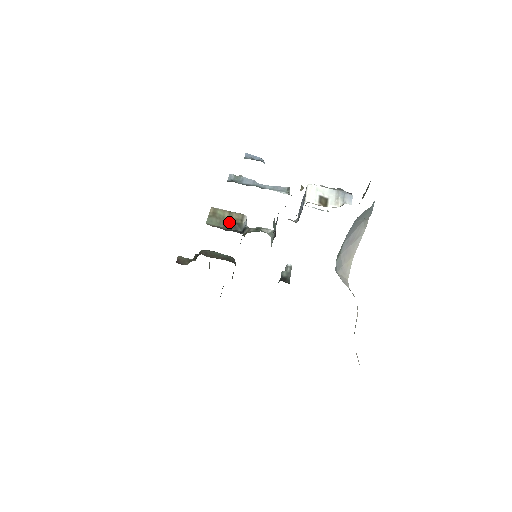
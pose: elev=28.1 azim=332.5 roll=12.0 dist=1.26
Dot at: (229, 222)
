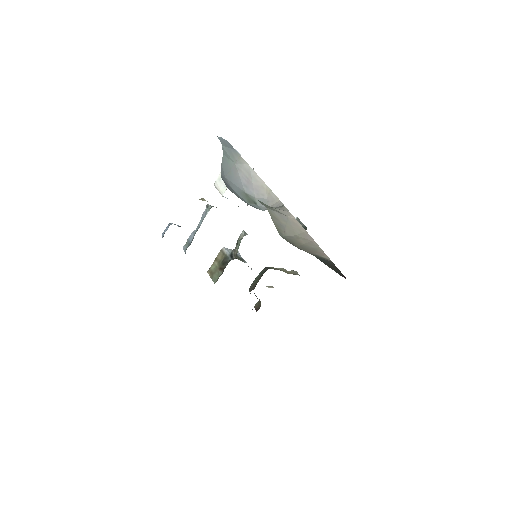
Dot at: (221, 265)
